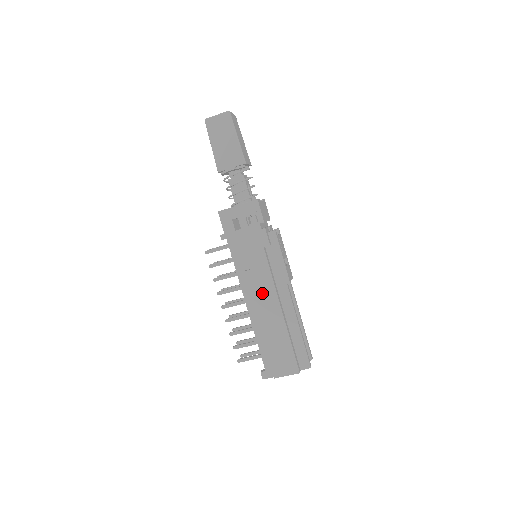
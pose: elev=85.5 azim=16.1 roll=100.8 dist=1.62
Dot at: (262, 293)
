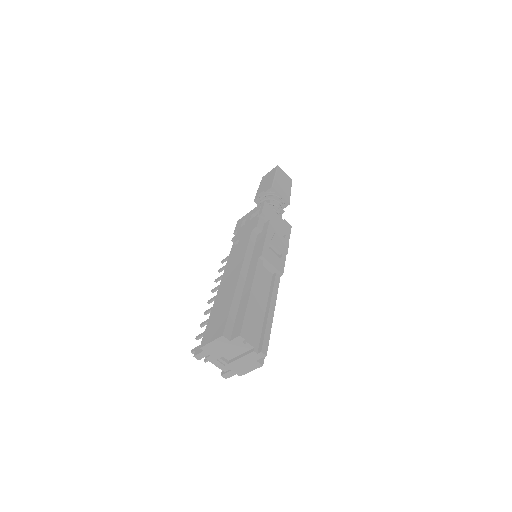
Dot at: (233, 266)
